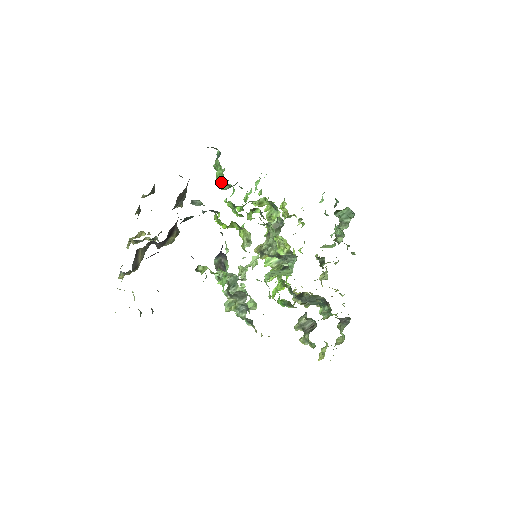
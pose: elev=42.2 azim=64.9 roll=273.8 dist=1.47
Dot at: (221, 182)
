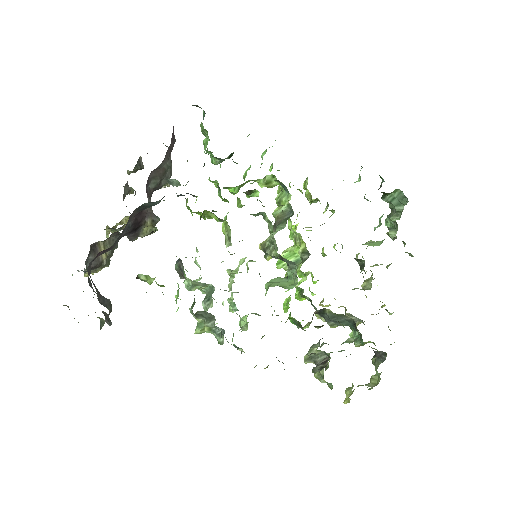
Dot at: (210, 154)
